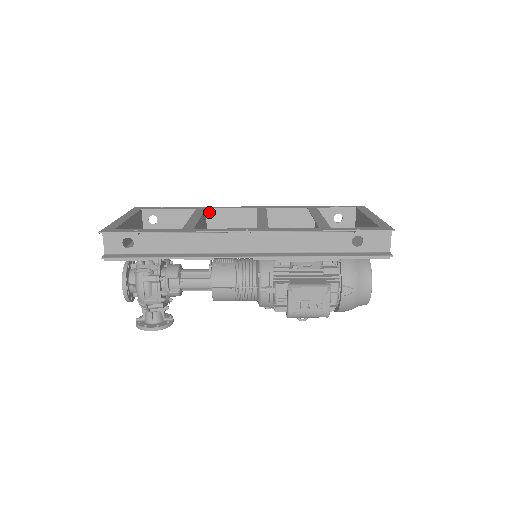
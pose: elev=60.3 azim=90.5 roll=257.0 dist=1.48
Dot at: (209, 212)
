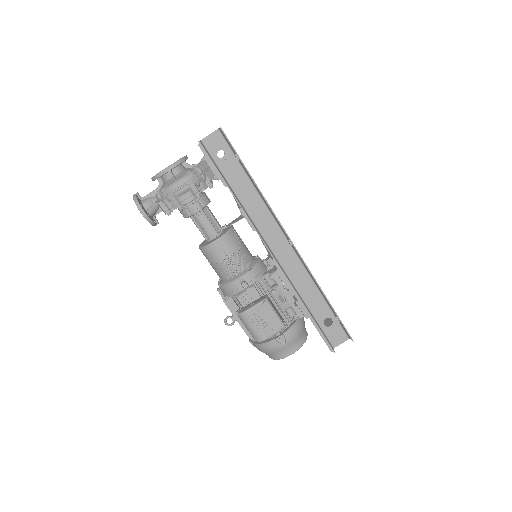
Dot at: occluded
